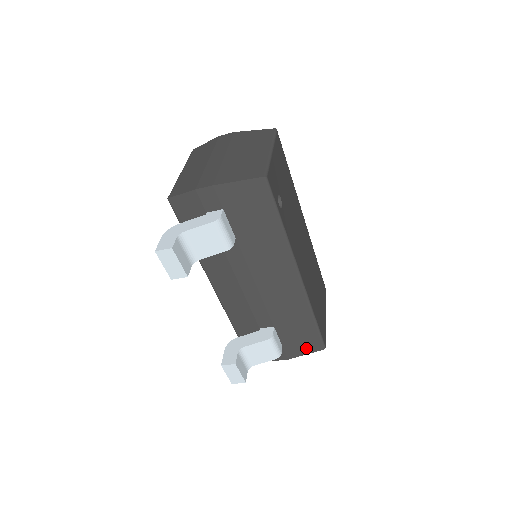
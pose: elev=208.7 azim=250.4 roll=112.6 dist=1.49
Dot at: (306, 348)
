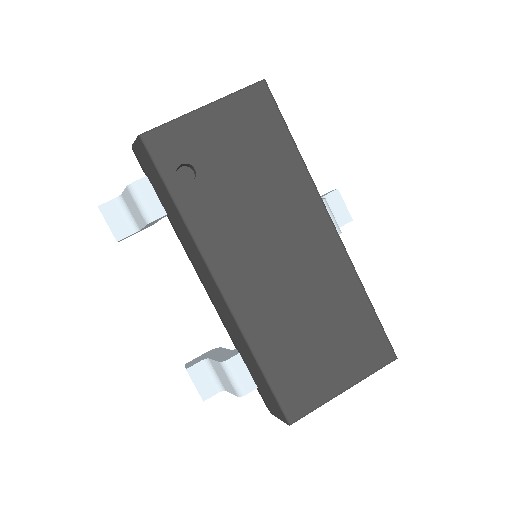
Dot at: (275, 408)
